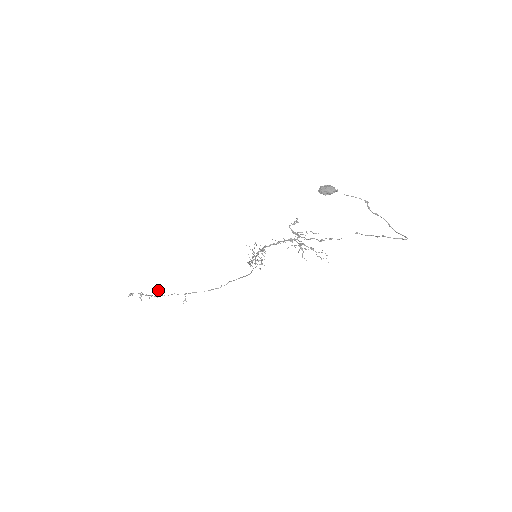
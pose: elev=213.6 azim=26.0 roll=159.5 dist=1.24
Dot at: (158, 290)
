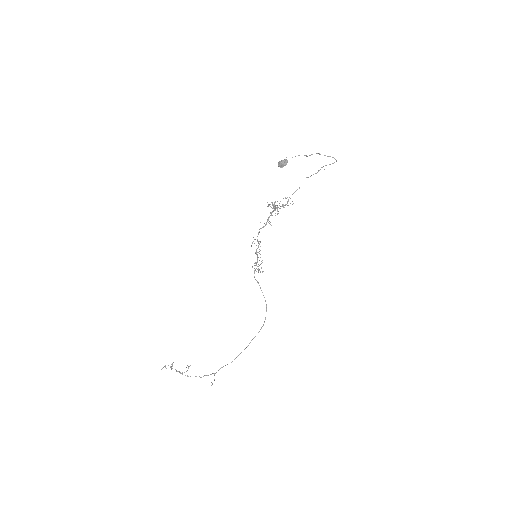
Dot at: (189, 366)
